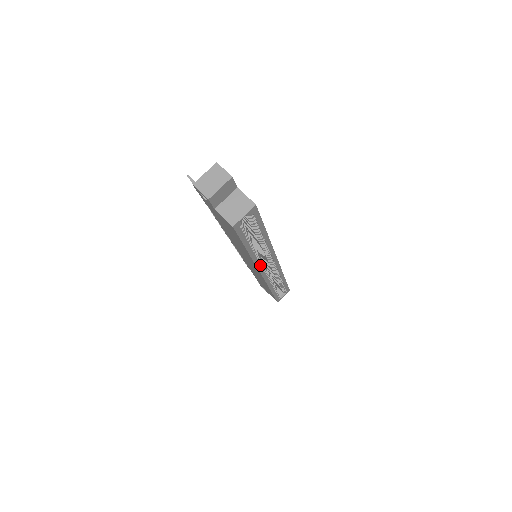
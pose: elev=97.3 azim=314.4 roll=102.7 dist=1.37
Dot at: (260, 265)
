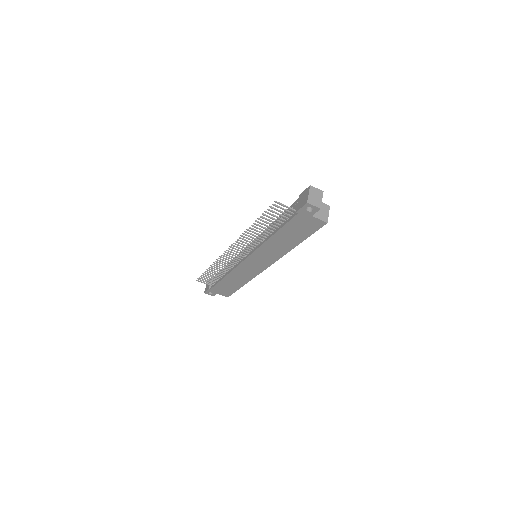
Dot at: occluded
